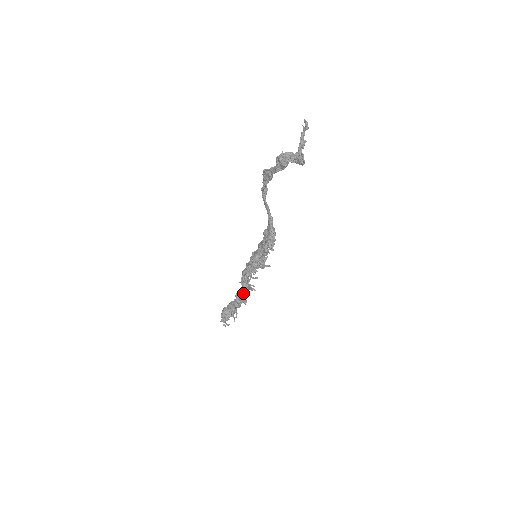
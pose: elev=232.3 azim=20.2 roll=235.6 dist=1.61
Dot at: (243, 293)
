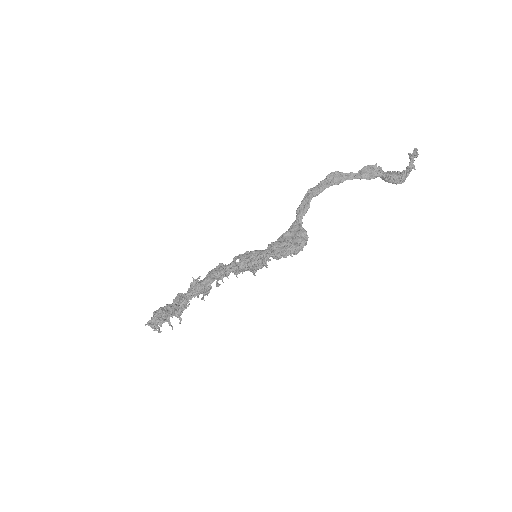
Dot at: (190, 298)
